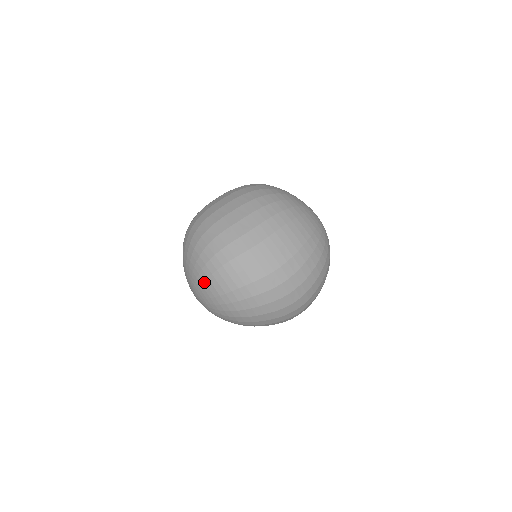
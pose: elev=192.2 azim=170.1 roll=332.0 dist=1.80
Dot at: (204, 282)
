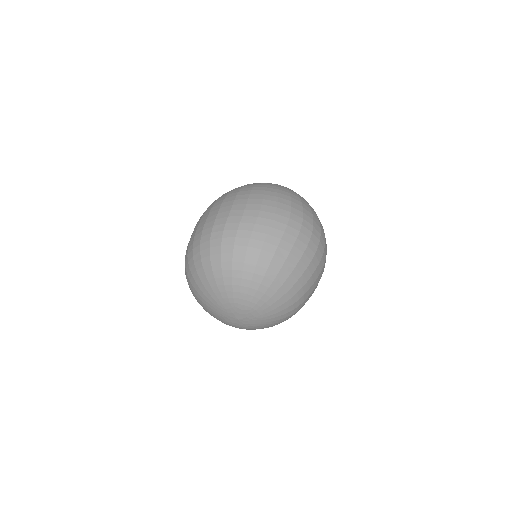
Dot at: (208, 281)
